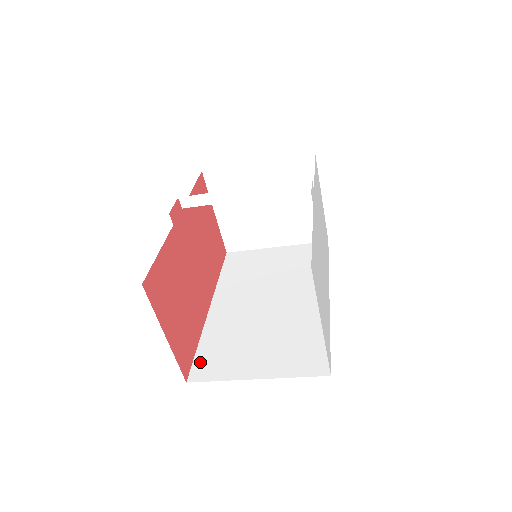
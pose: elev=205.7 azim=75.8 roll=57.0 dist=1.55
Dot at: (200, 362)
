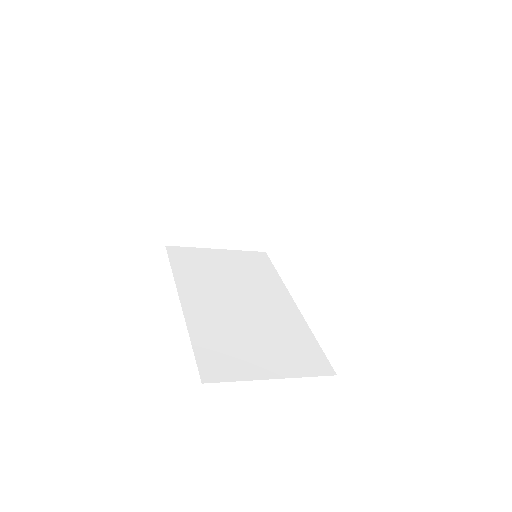
Dot at: (205, 361)
